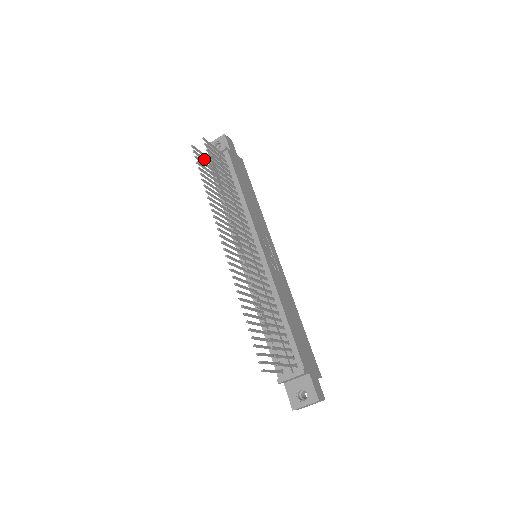
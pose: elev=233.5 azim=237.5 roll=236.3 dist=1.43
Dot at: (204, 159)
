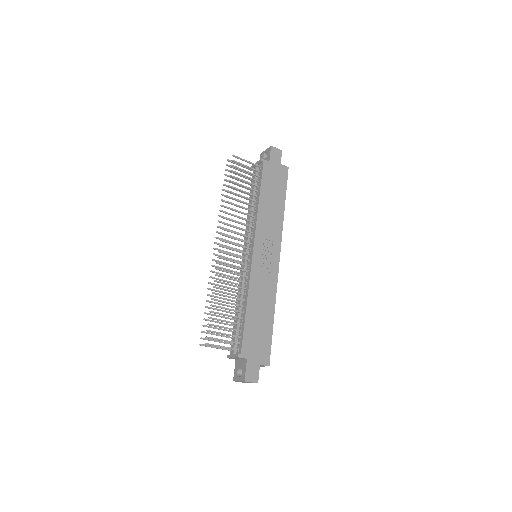
Dot at: (239, 170)
